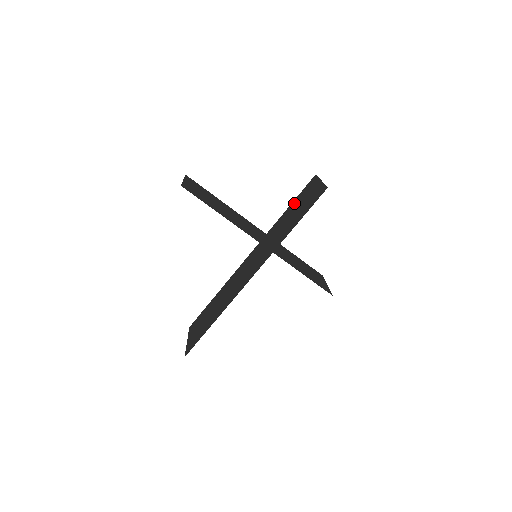
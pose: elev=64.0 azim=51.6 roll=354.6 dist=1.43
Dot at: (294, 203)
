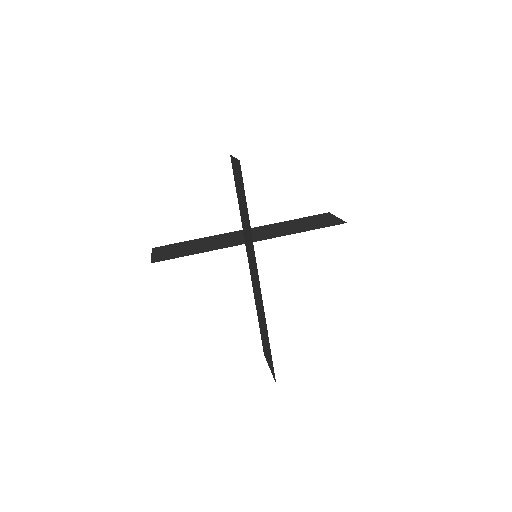
Dot at: (237, 193)
